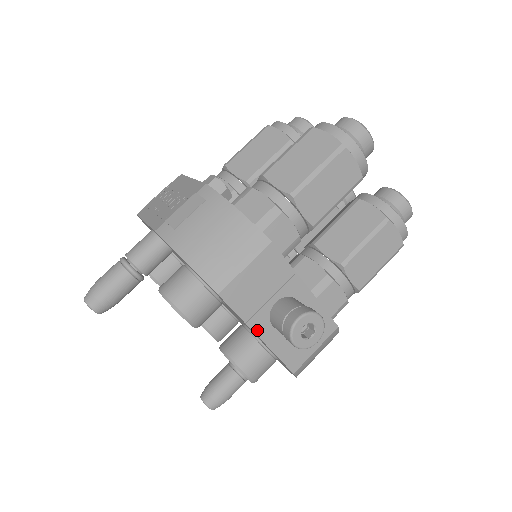
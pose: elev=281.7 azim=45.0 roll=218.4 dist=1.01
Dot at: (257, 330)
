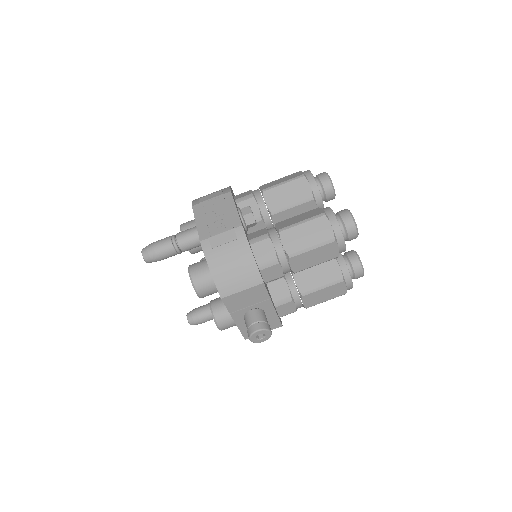
Dot at: (235, 318)
